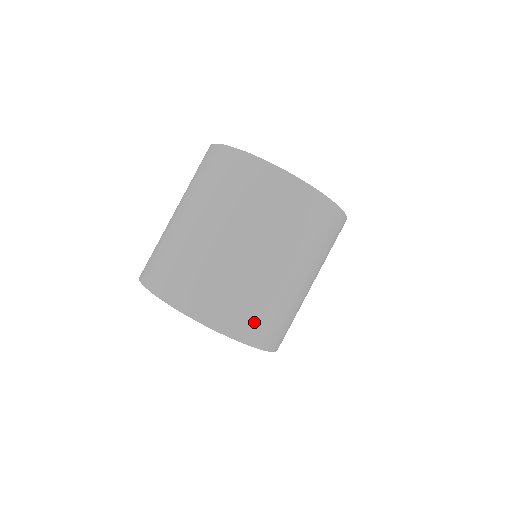
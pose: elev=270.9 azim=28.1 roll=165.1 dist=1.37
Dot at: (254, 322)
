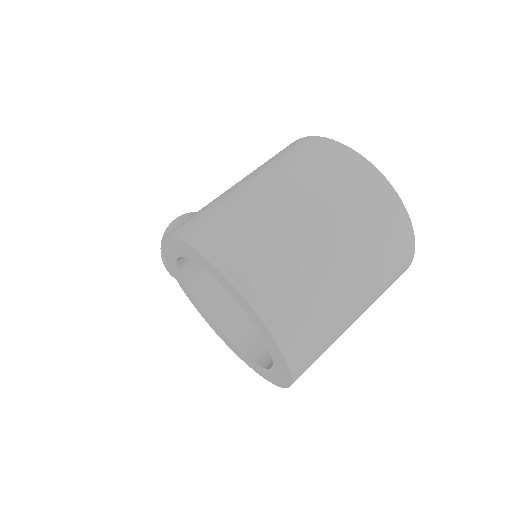
Dot at: (310, 364)
